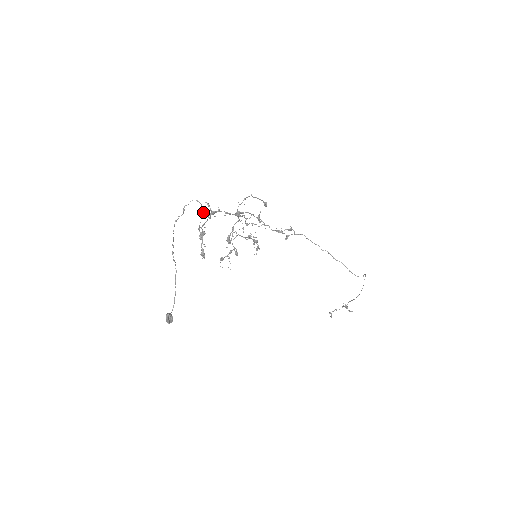
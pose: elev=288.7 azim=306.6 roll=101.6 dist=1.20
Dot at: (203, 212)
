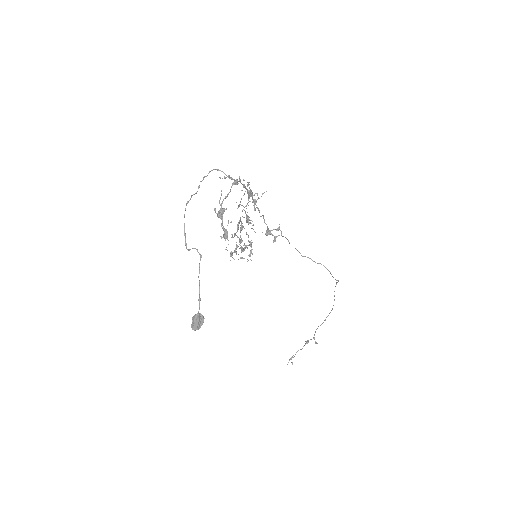
Dot at: (229, 178)
